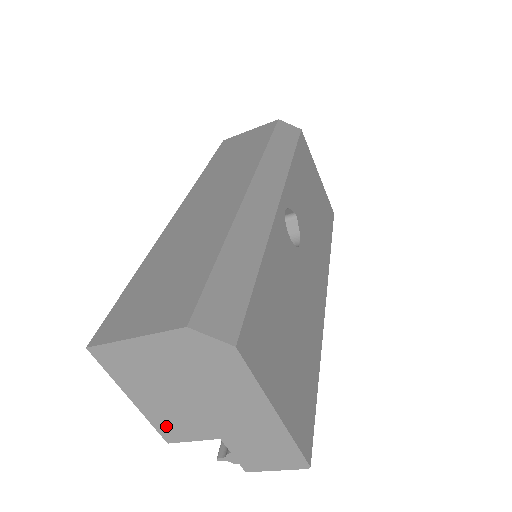
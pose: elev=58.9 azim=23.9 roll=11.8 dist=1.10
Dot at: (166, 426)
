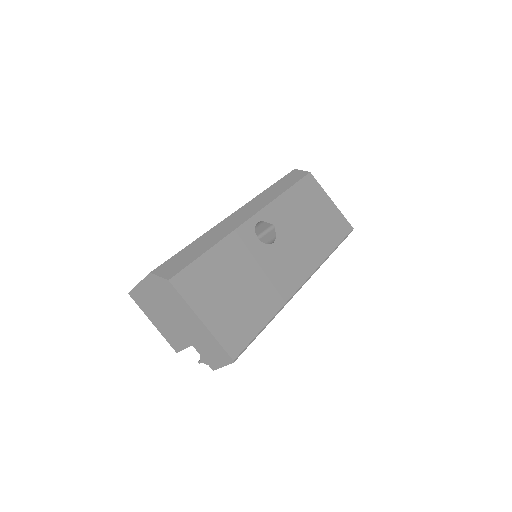
Dot at: (171, 340)
